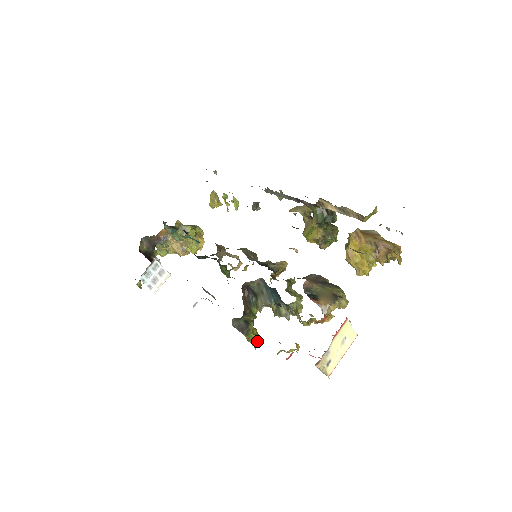
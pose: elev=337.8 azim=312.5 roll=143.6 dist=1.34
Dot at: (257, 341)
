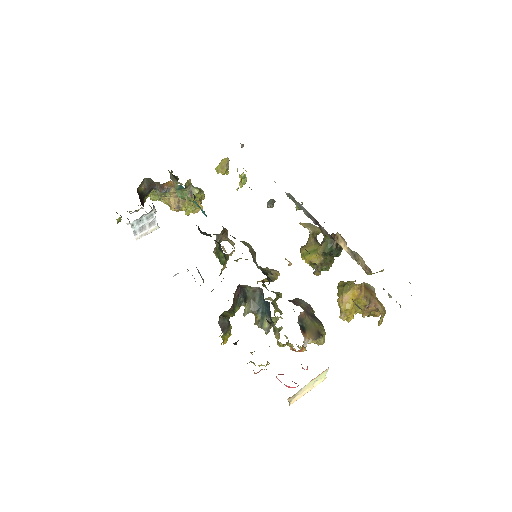
Dot at: occluded
